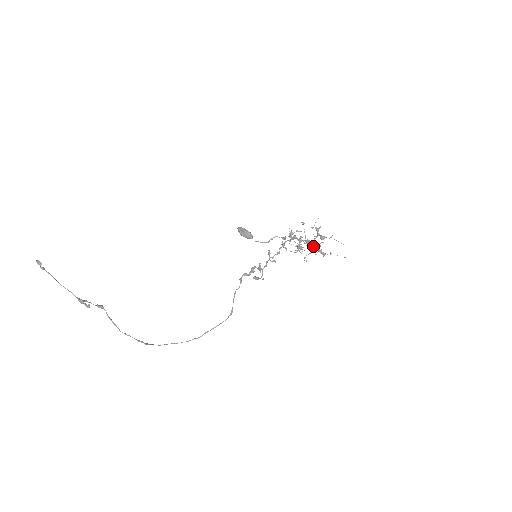
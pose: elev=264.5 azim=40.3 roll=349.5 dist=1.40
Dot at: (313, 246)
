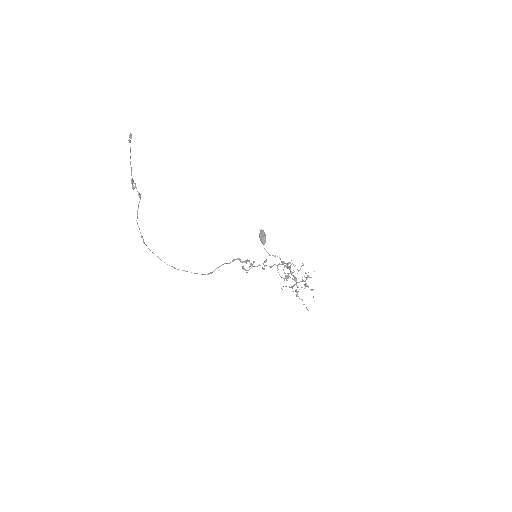
Dot at: (296, 285)
